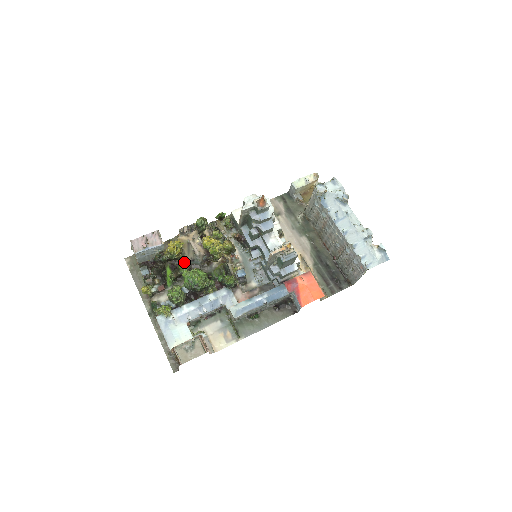
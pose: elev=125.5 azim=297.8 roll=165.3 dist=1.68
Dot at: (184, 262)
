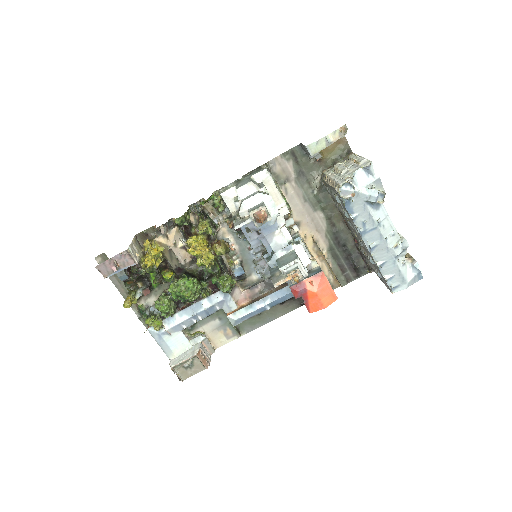
Dot at: occluded
